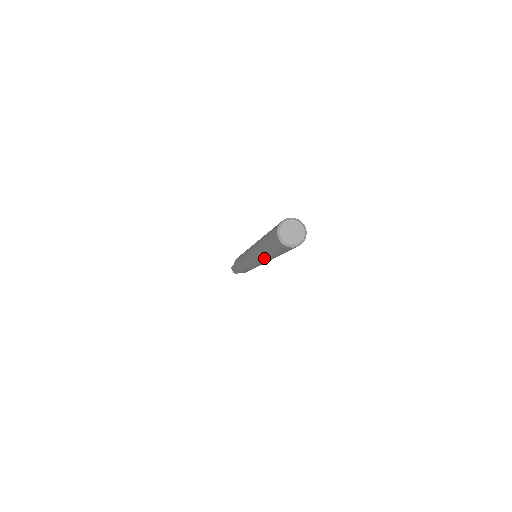
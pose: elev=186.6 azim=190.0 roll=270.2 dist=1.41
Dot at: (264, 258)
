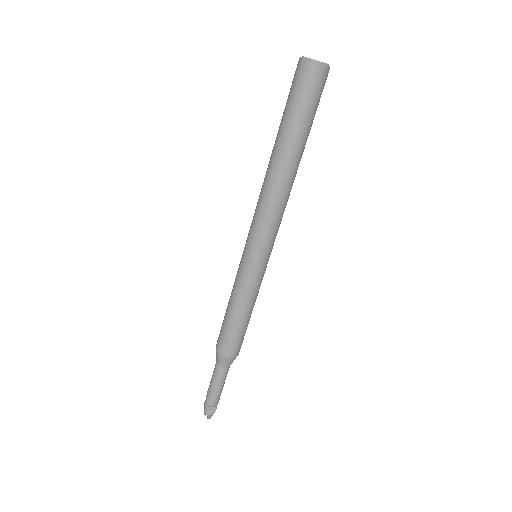
Dot at: (273, 178)
